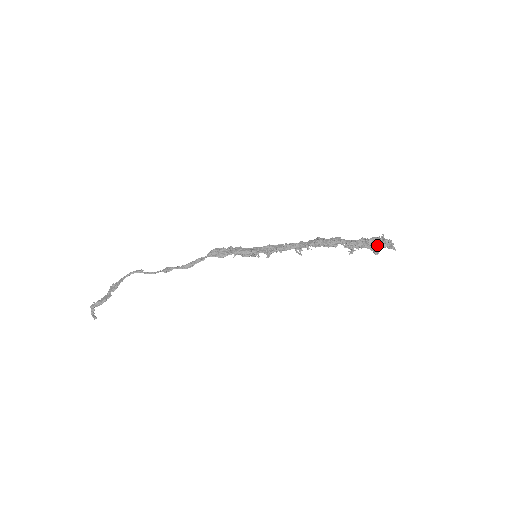
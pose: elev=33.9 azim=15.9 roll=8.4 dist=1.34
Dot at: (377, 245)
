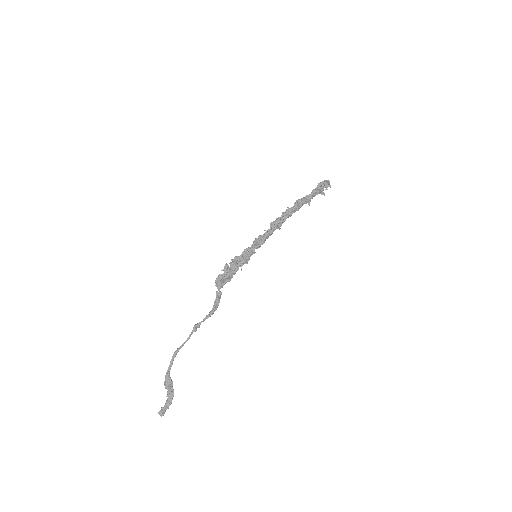
Dot at: (323, 189)
